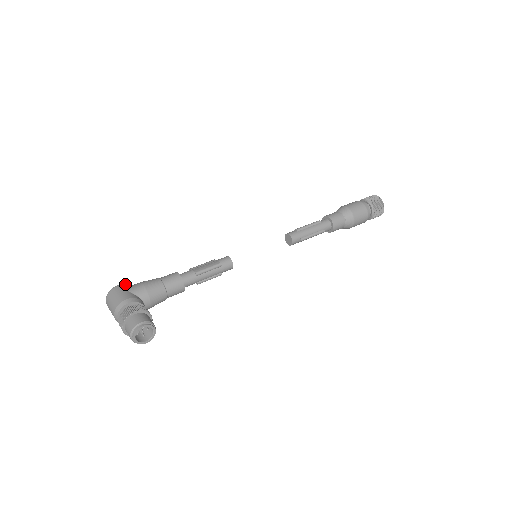
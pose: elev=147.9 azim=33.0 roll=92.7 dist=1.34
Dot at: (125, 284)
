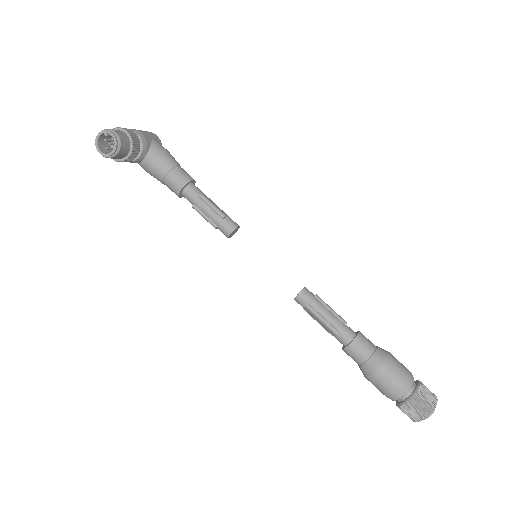
Dot at: occluded
